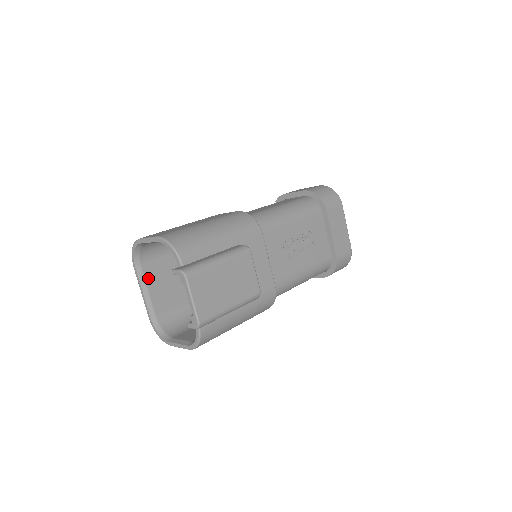
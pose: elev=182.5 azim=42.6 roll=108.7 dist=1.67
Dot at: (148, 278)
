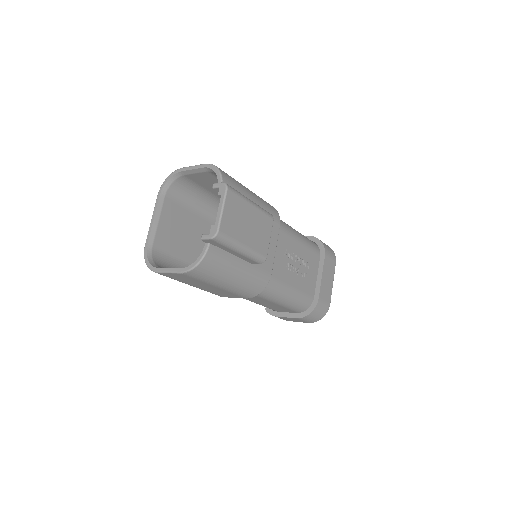
Dot at: (164, 211)
